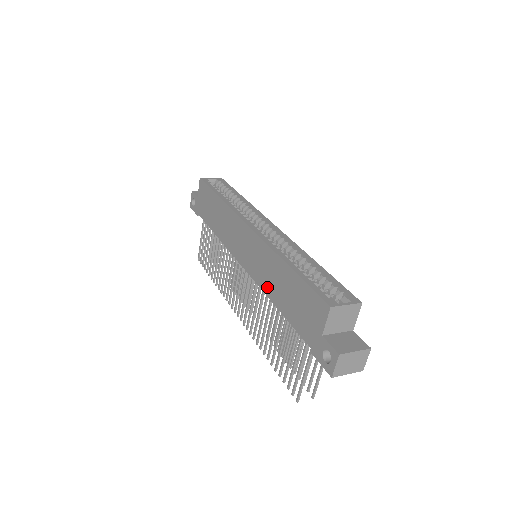
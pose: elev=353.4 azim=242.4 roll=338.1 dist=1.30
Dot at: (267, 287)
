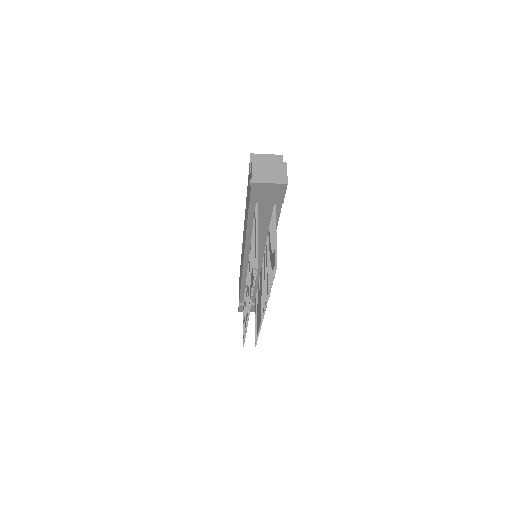
Dot at: (245, 234)
